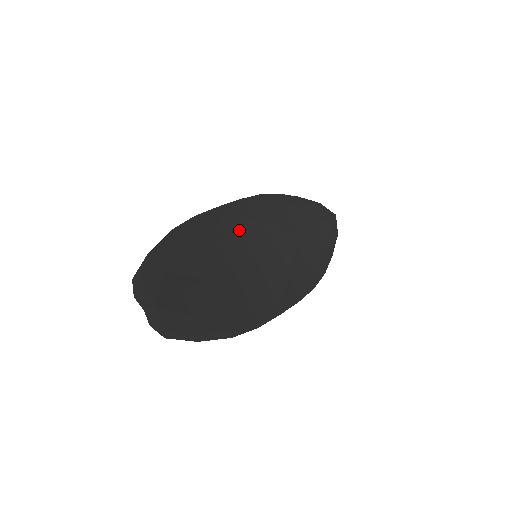
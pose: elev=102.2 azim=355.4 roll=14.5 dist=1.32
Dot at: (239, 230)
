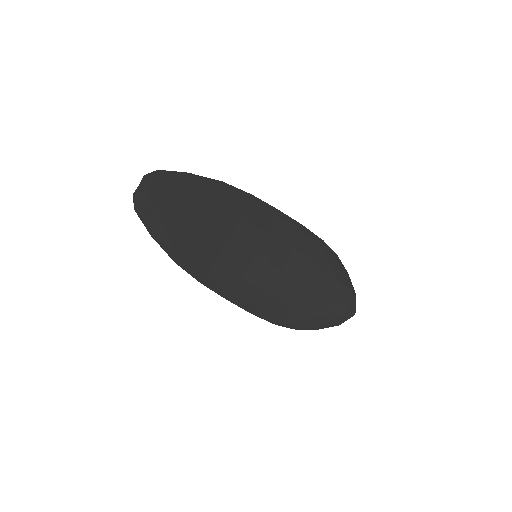
Dot at: (269, 234)
